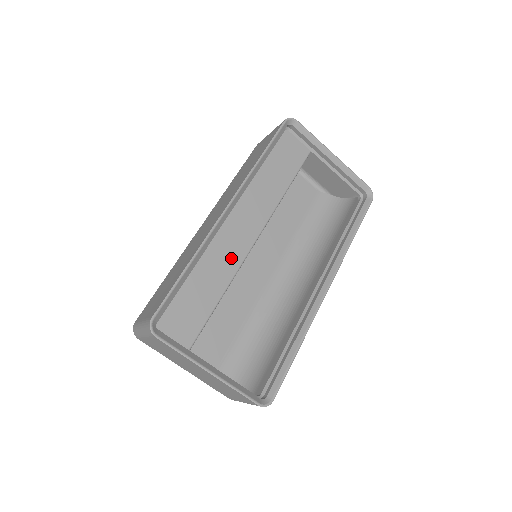
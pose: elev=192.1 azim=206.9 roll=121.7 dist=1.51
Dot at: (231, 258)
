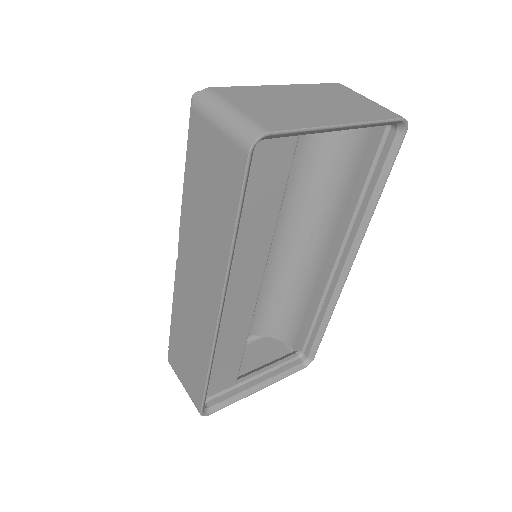
Dot at: (241, 321)
